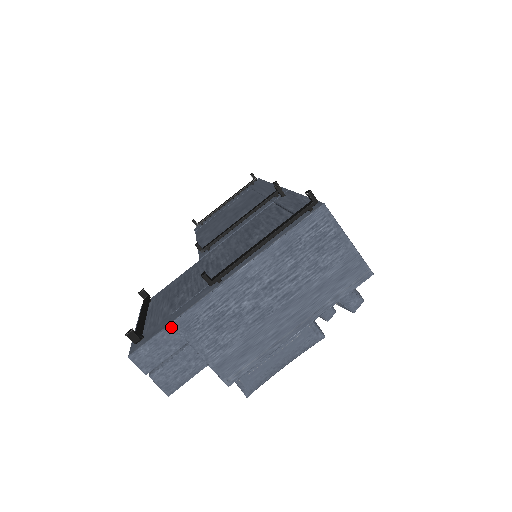
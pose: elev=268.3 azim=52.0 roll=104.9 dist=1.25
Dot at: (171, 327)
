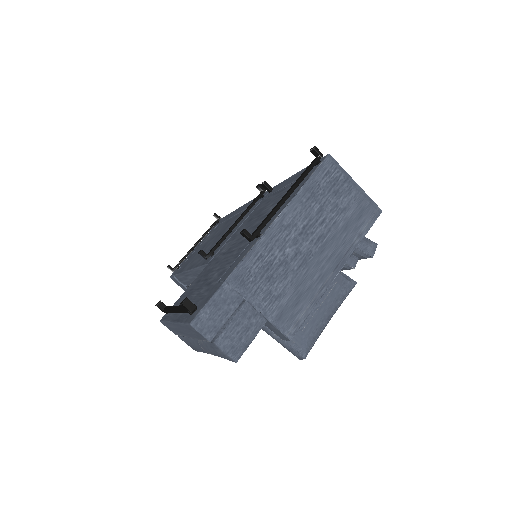
Dot at: (226, 284)
